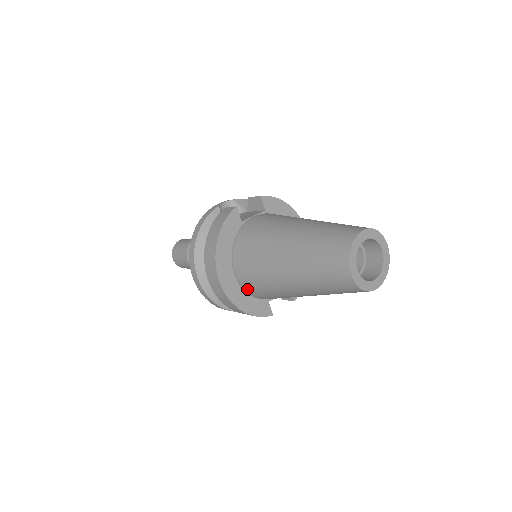
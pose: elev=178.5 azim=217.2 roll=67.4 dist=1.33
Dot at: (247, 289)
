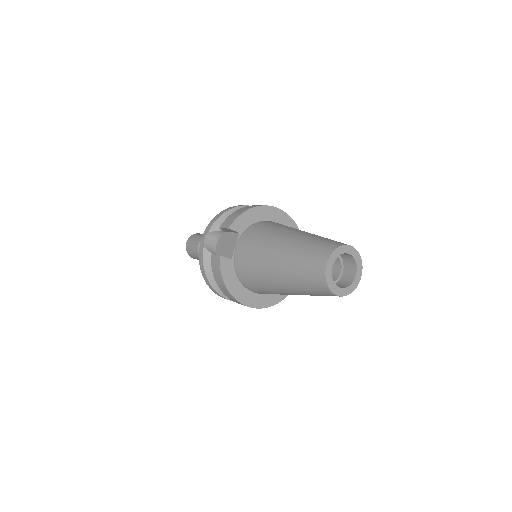
Dot at: occluded
